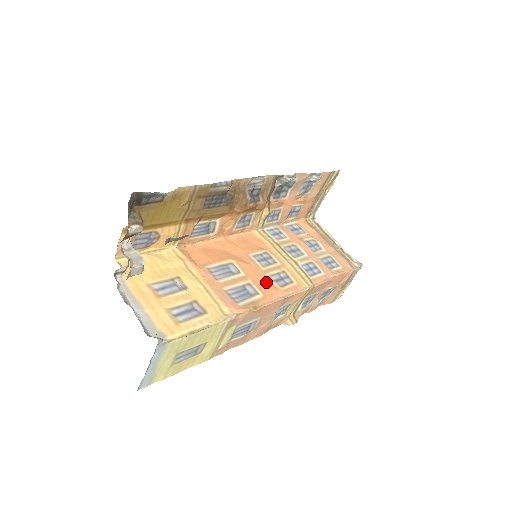
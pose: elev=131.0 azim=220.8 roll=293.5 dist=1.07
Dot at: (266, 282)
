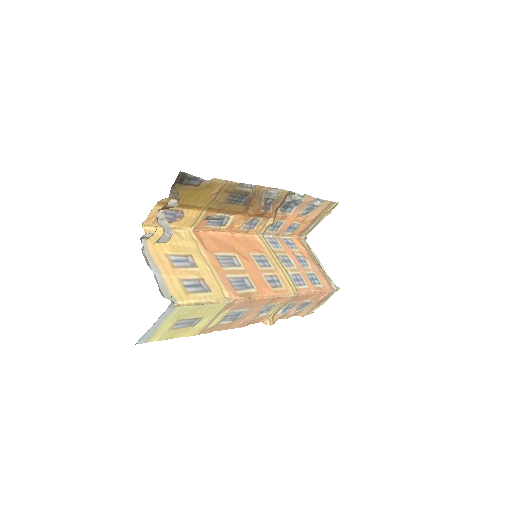
Dot at: (261, 280)
